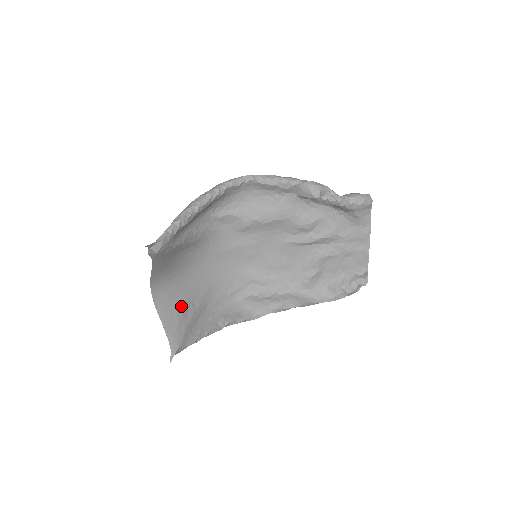
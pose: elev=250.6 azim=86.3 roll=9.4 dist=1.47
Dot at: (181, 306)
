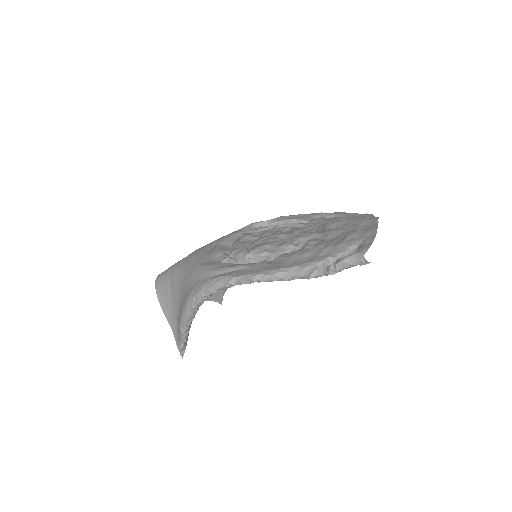
Dot at: occluded
